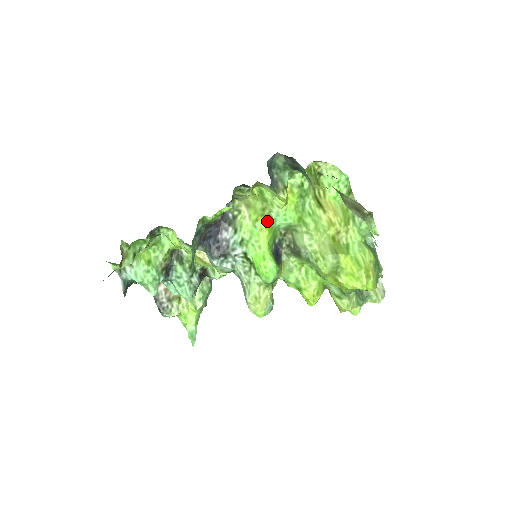
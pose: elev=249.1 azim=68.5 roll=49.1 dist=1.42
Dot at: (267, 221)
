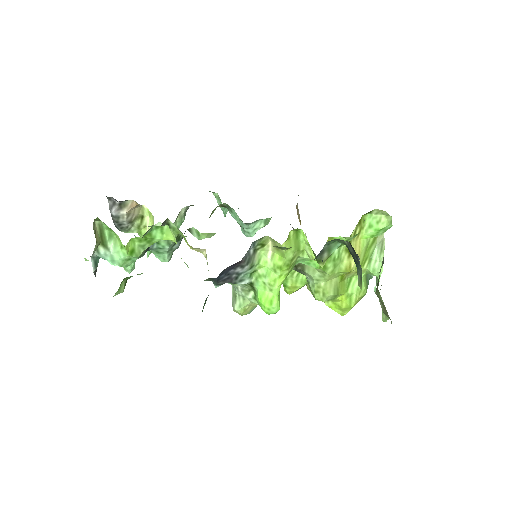
Dot at: (290, 269)
